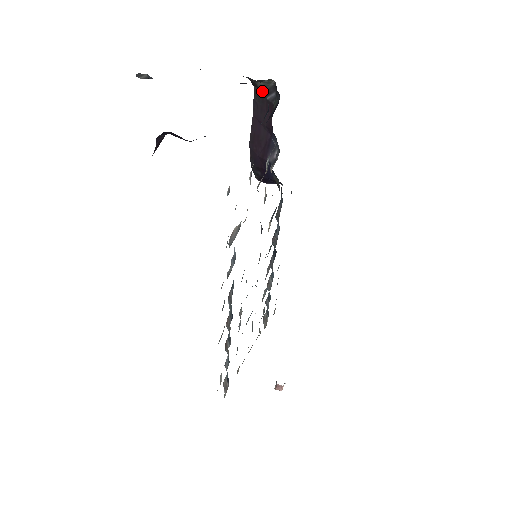
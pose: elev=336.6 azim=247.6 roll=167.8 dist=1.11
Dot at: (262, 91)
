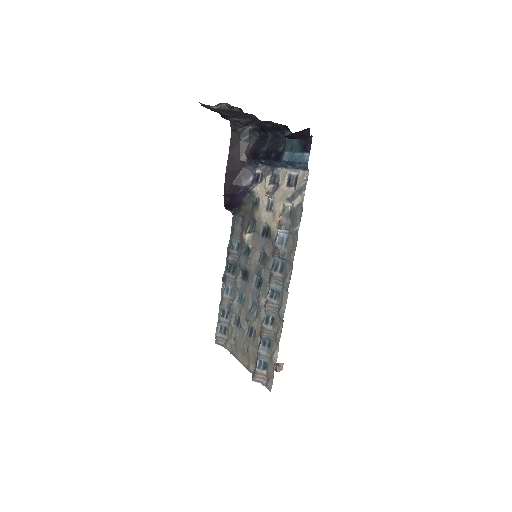
Dot at: (238, 135)
